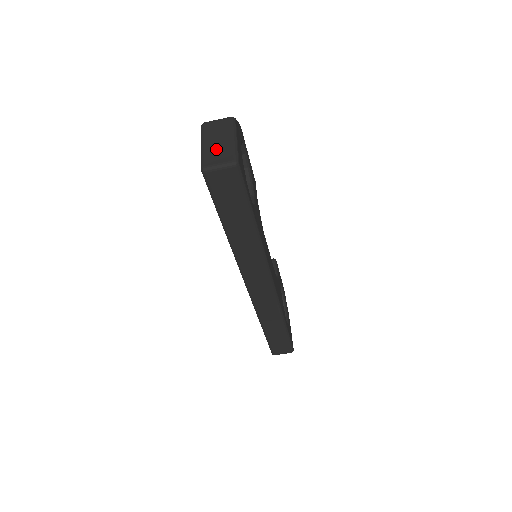
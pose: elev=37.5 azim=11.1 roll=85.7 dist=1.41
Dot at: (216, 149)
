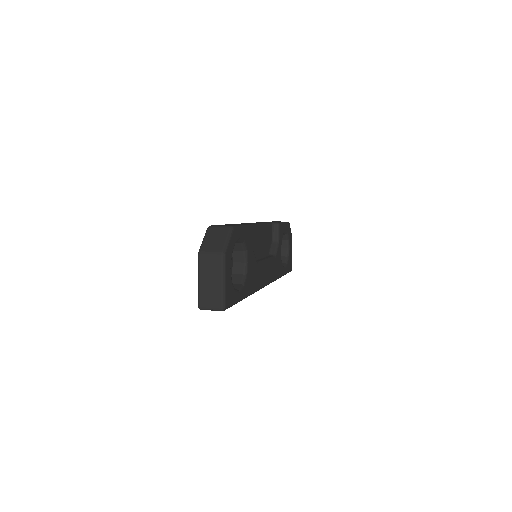
Dot at: (209, 291)
